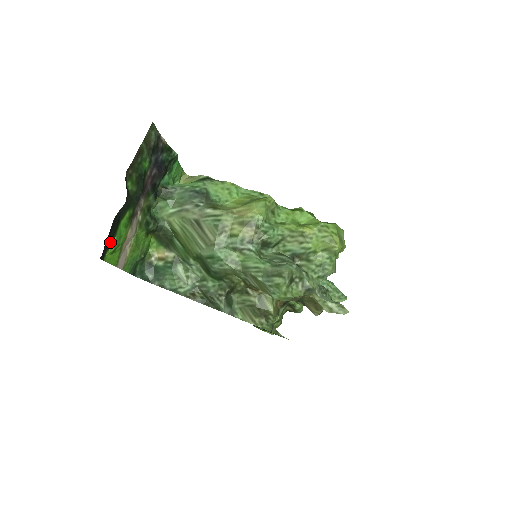
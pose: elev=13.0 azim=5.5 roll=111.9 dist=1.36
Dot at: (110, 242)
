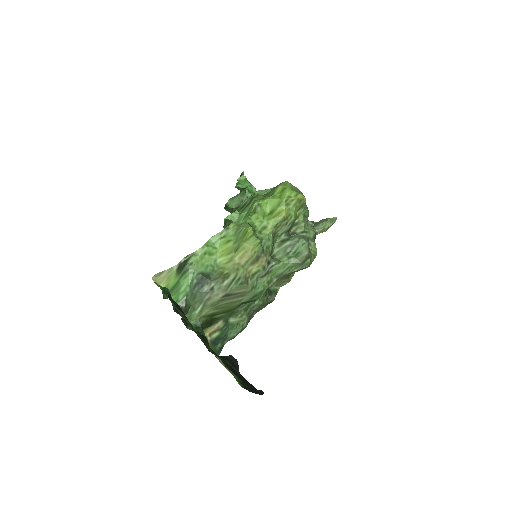
Dot at: (240, 381)
